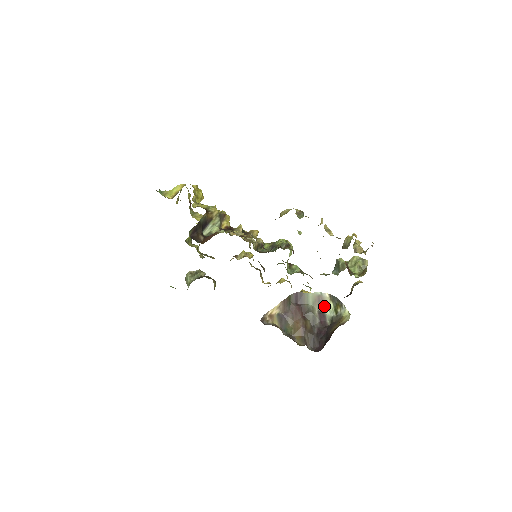
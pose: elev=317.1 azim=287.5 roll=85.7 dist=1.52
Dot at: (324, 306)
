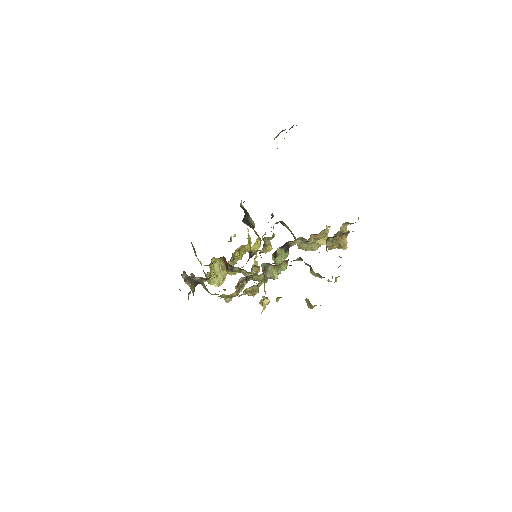
Dot at: occluded
